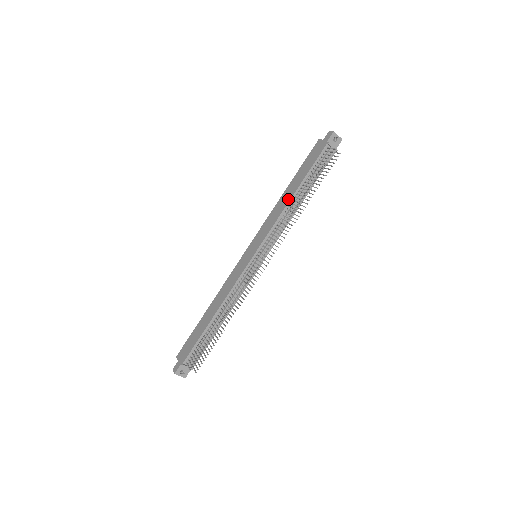
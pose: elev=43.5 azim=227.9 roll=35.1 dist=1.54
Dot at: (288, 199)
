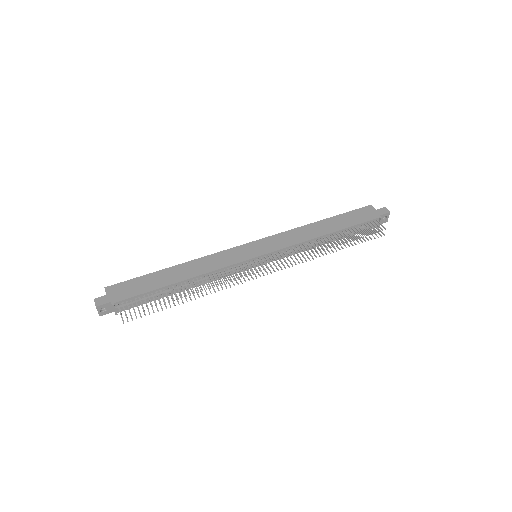
Dot at: (320, 233)
